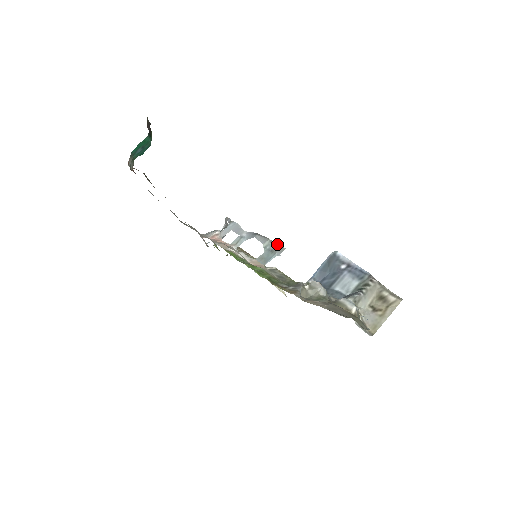
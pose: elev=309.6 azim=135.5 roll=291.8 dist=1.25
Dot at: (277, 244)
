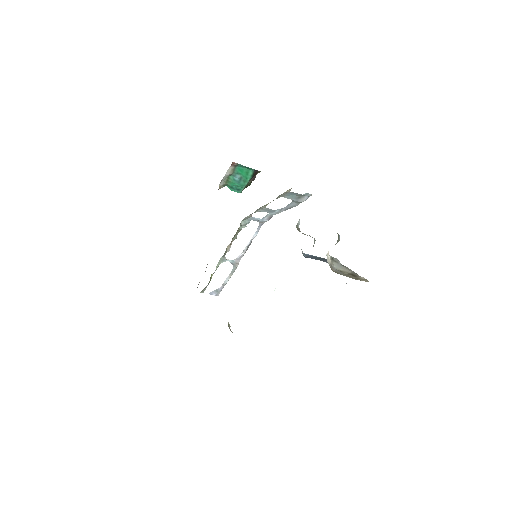
Dot at: (305, 198)
